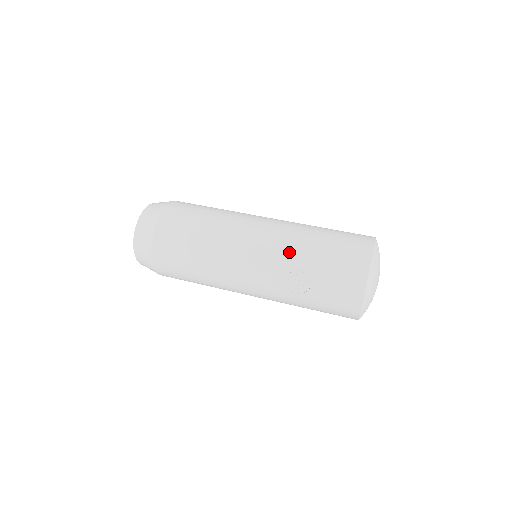
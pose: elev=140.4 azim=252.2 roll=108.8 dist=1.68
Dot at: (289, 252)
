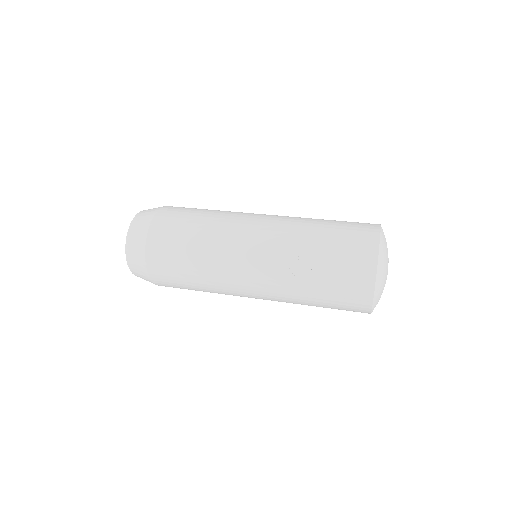
Dot at: (293, 235)
